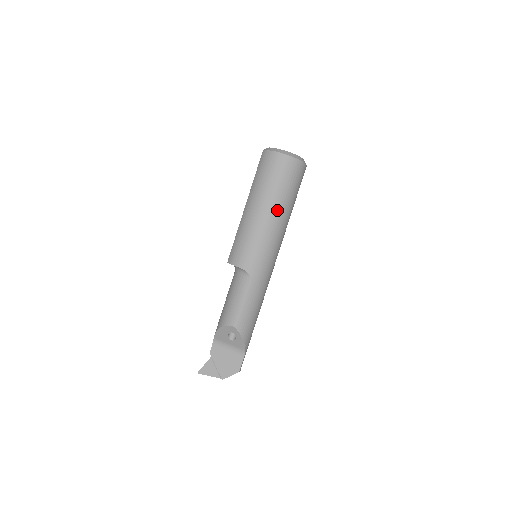
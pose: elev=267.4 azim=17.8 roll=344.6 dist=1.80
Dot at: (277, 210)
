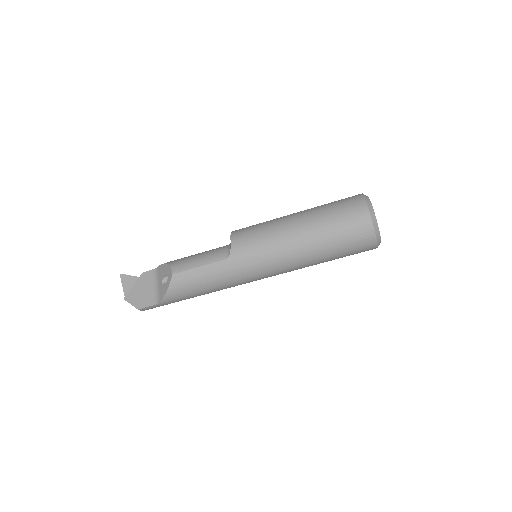
Dot at: (309, 242)
